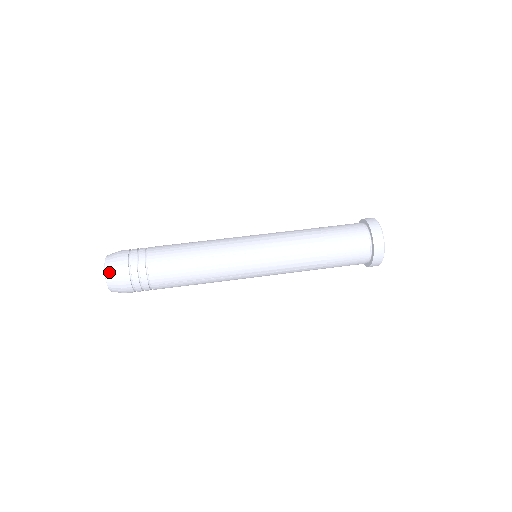
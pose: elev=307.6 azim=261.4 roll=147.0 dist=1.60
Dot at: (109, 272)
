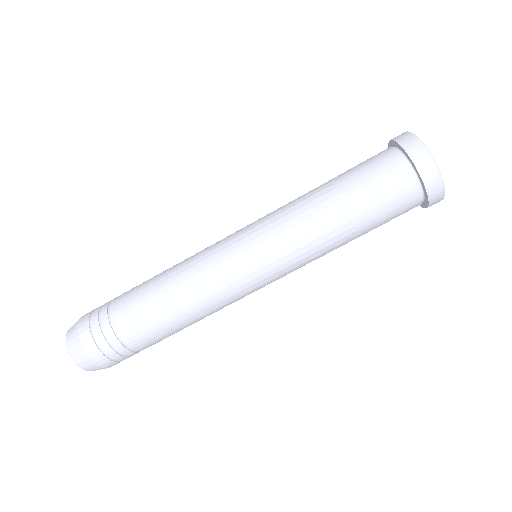
Dot at: (93, 370)
